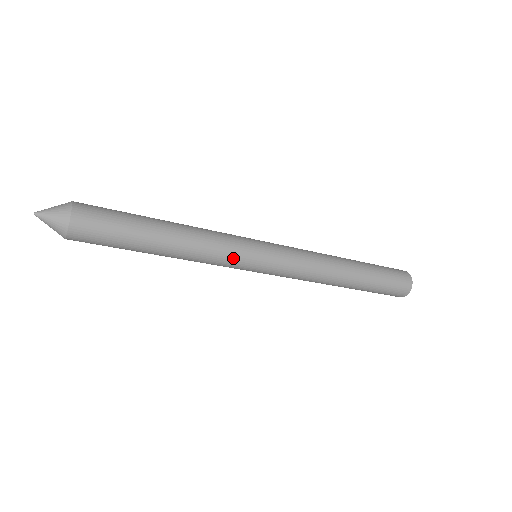
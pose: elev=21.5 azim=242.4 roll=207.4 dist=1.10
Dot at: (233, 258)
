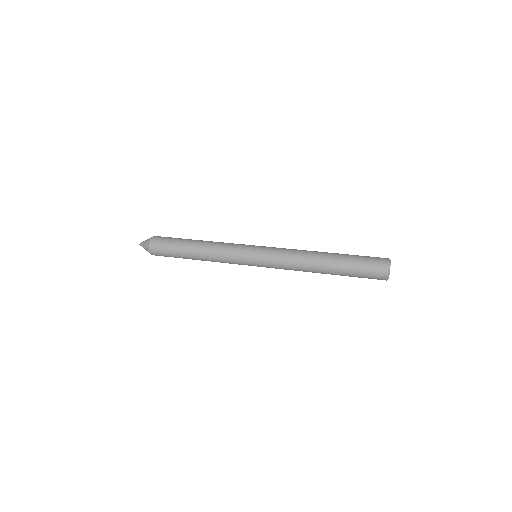
Dot at: (235, 262)
